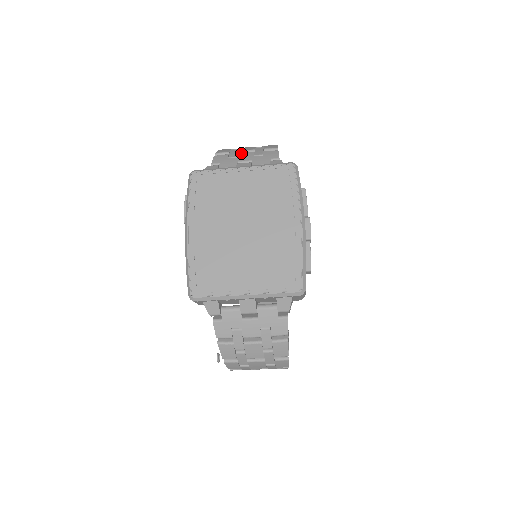
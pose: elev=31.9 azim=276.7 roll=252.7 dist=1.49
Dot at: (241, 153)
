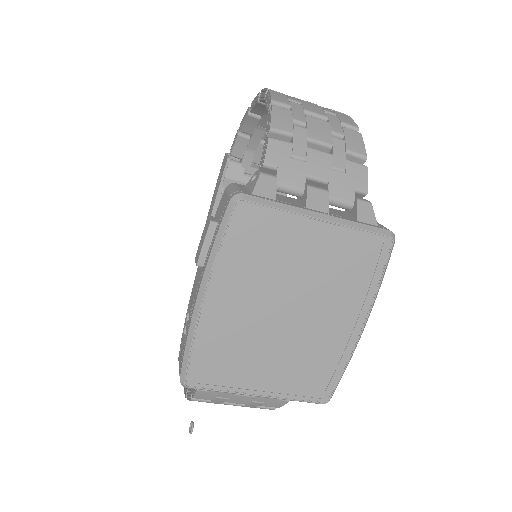
Dot at: (313, 150)
